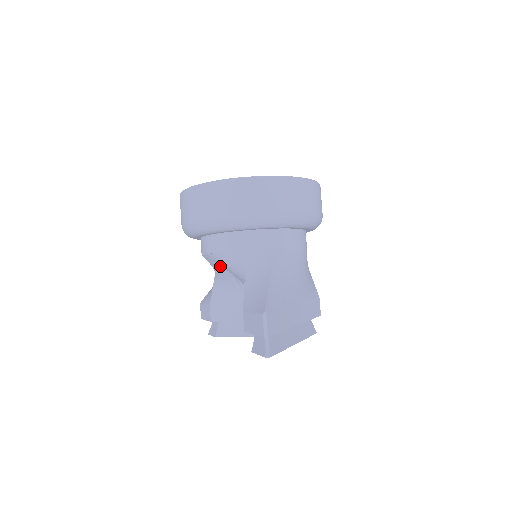
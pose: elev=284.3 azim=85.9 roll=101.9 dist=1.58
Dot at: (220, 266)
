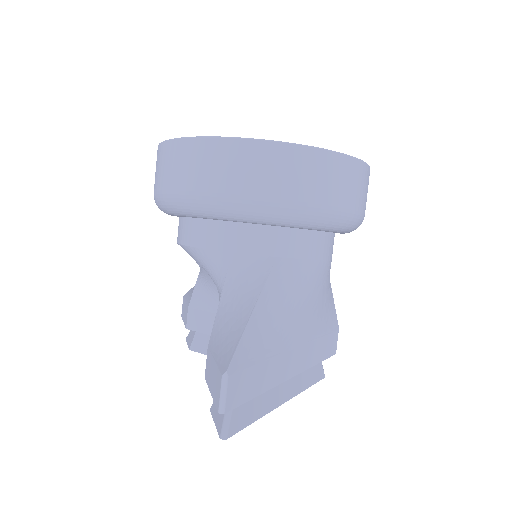
Dot at: occluded
